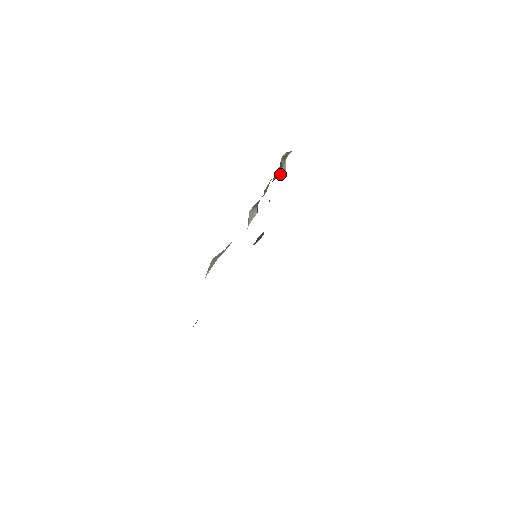
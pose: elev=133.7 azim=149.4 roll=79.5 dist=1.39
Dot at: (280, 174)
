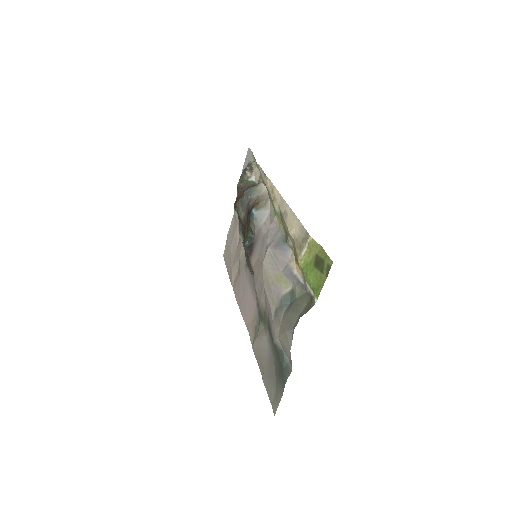
Dot at: (251, 184)
